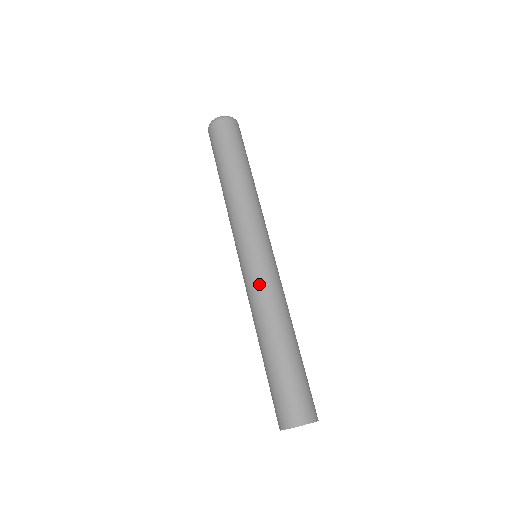
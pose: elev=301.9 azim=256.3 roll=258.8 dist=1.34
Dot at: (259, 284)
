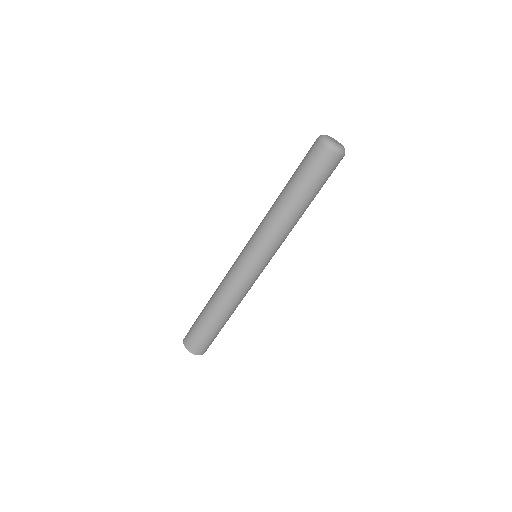
Dot at: (237, 281)
